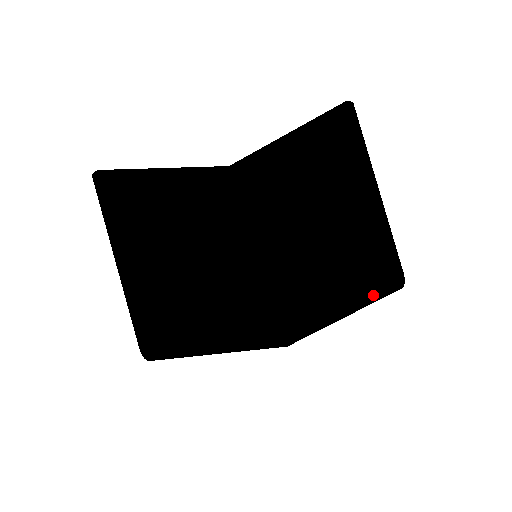
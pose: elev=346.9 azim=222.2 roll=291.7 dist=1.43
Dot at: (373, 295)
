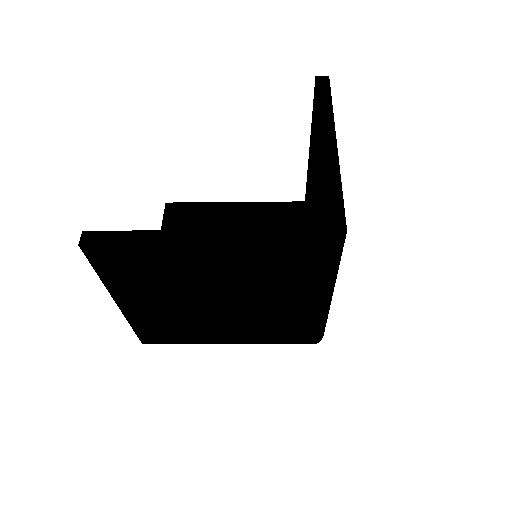
Dot at: (253, 237)
